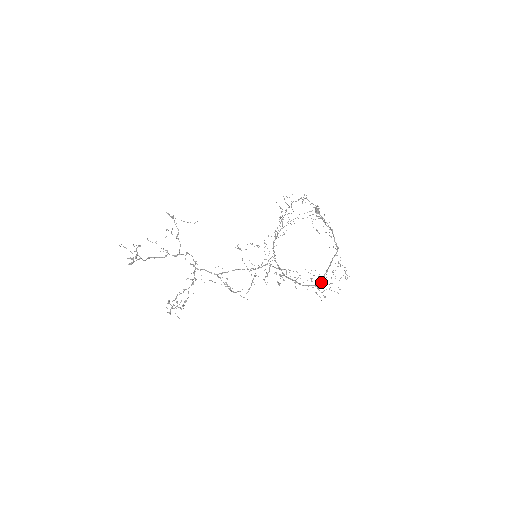
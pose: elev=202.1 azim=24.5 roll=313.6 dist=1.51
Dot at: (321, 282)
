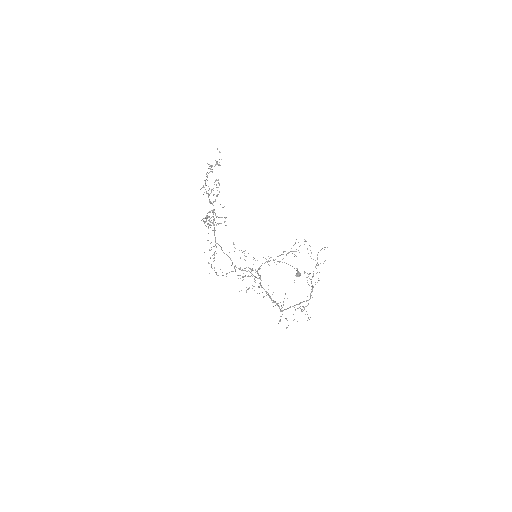
Dot at: occluded
